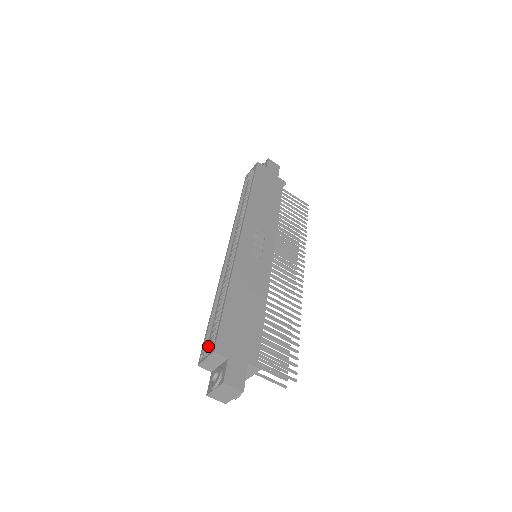
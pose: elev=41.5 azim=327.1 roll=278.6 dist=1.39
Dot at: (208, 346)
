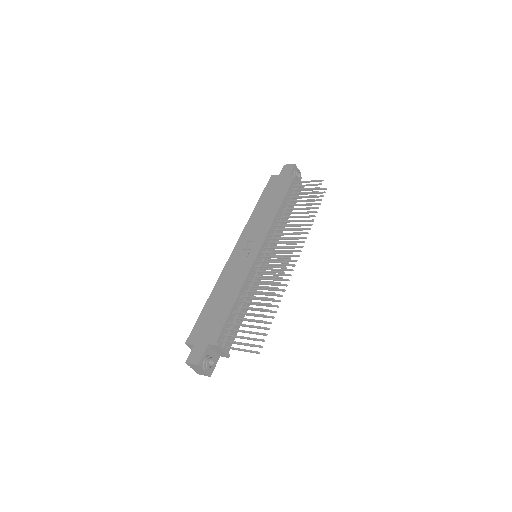
Dot at: occluded
